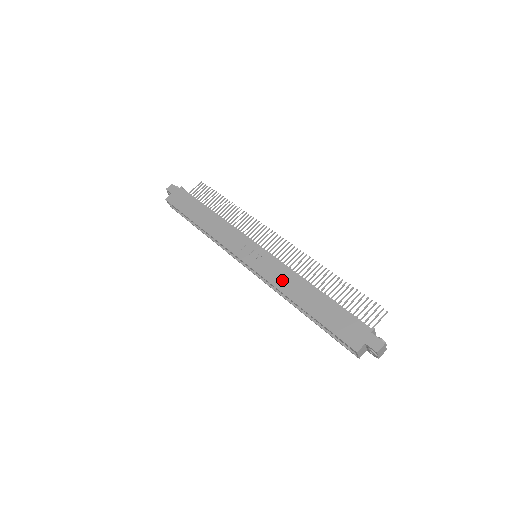
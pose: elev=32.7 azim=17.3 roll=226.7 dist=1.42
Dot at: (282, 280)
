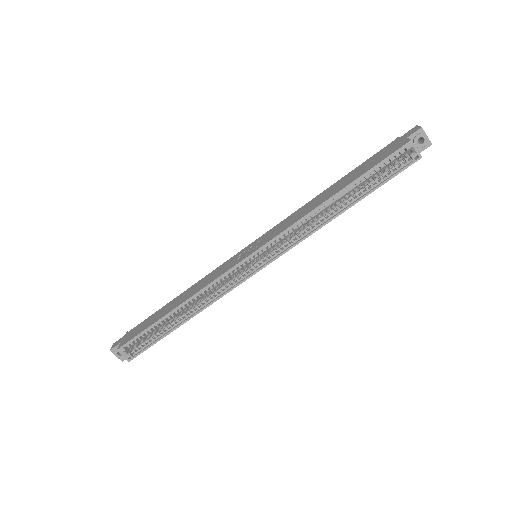
Dot at: (297, 216)
